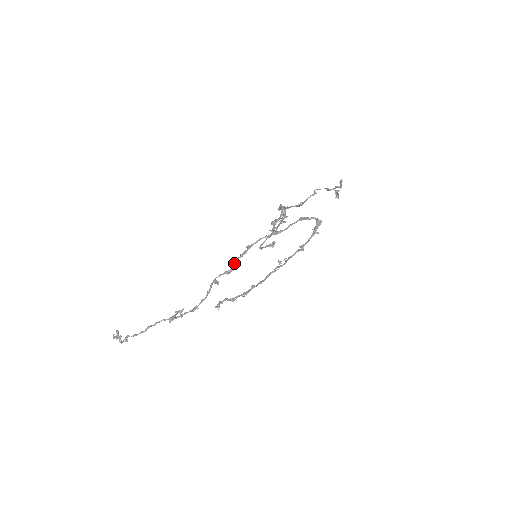
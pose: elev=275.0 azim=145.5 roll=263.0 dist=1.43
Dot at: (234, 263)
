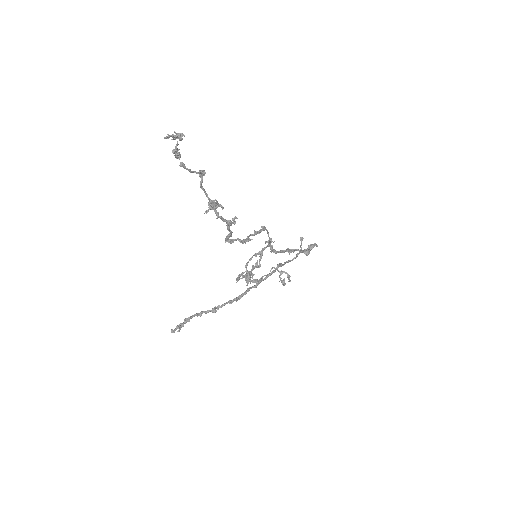
Dot at: (247, 237)
